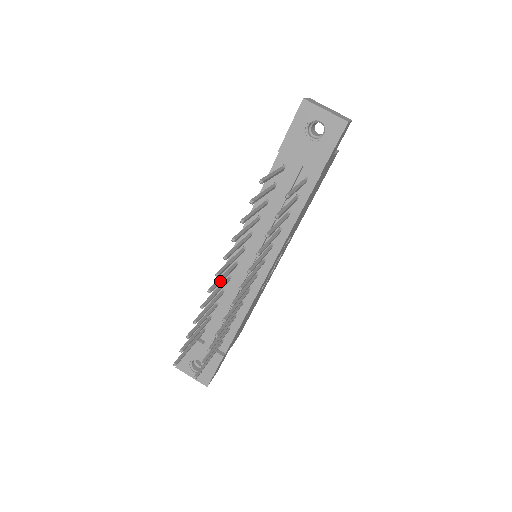
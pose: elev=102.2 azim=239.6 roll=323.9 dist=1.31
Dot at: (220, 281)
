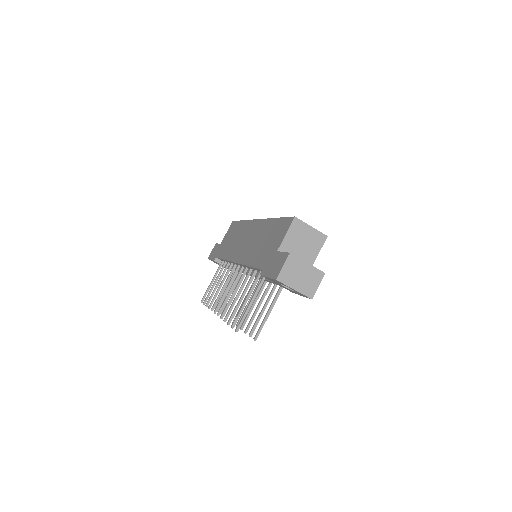
Dot at: (223, 298)
